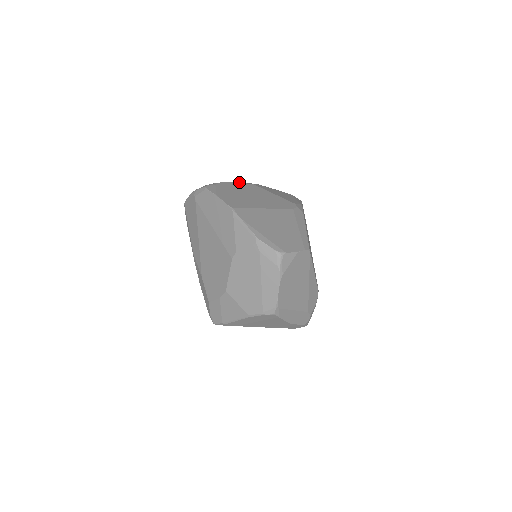
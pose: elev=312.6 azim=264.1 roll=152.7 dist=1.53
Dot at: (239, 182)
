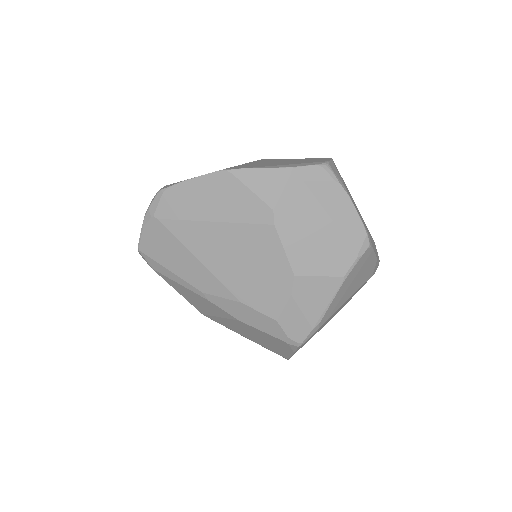
Dot at: occluded
